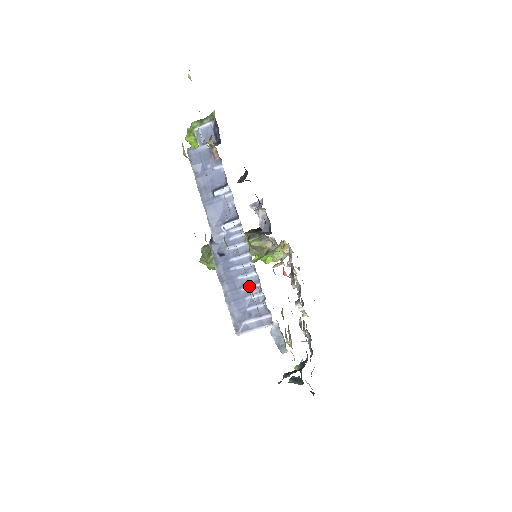
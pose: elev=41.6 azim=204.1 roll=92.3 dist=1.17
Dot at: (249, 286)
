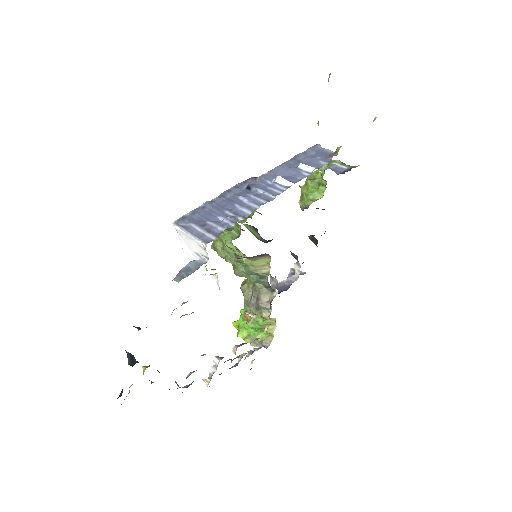
Dot at: (234, 214)
